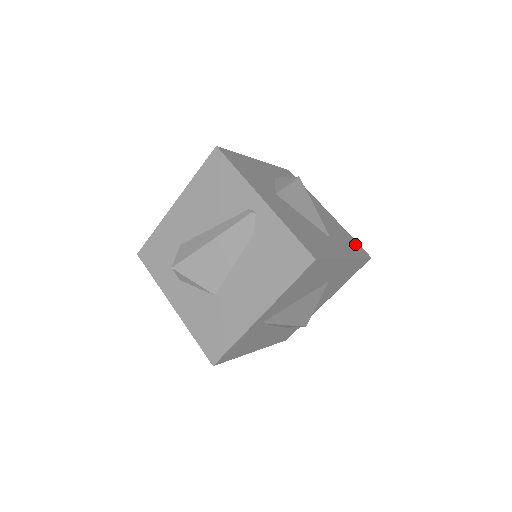
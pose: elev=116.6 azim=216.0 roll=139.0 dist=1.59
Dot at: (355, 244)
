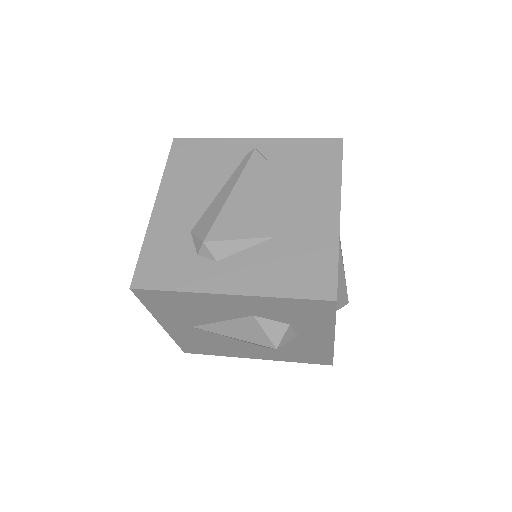
Dot at: occluded
